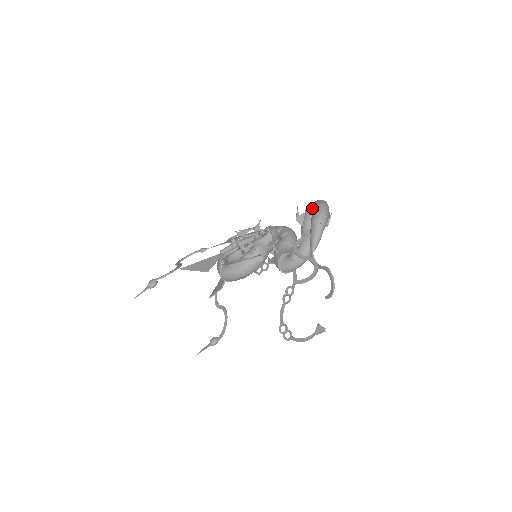
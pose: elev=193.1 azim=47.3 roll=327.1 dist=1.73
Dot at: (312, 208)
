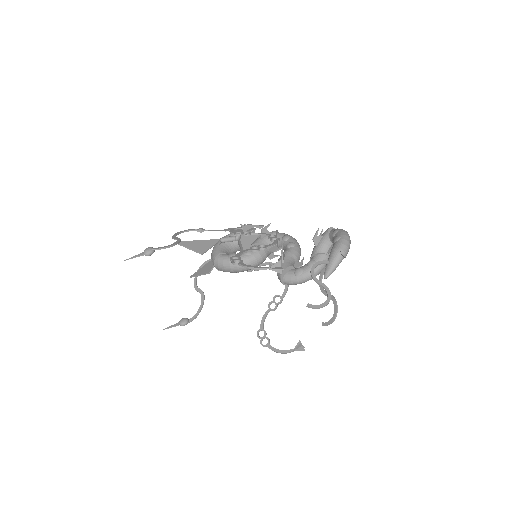
Dot at: (334, 235)
